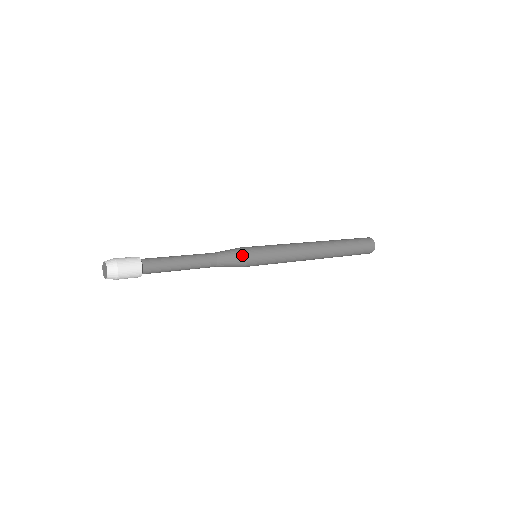
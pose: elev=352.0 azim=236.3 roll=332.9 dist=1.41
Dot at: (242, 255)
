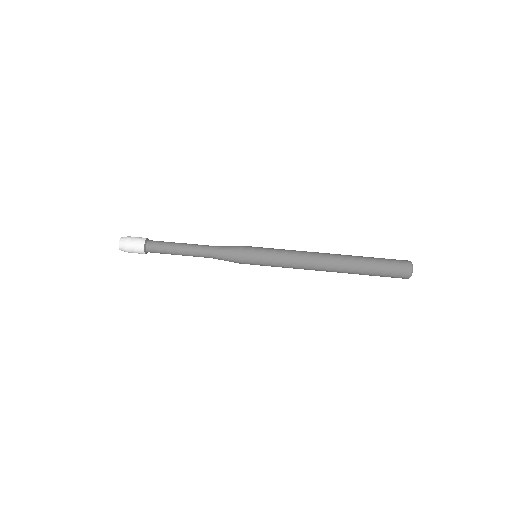
Dot at: (235, 262)
